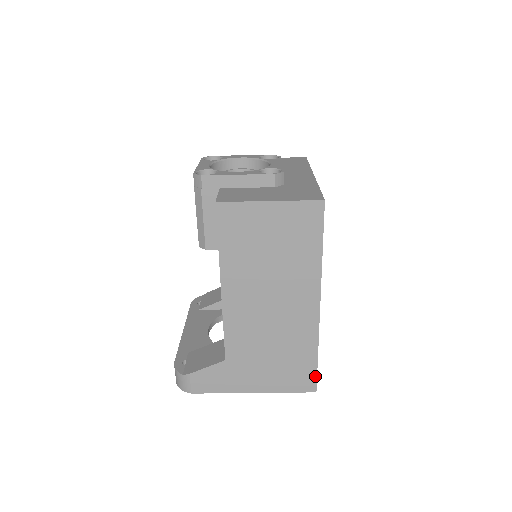
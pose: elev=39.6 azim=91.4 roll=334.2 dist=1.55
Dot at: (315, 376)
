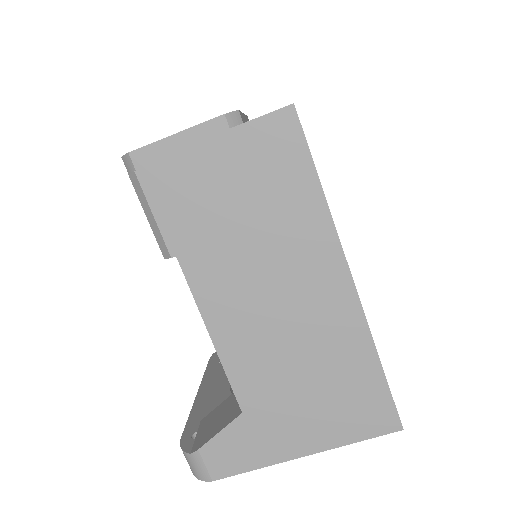
Dot at: (391, 402)
